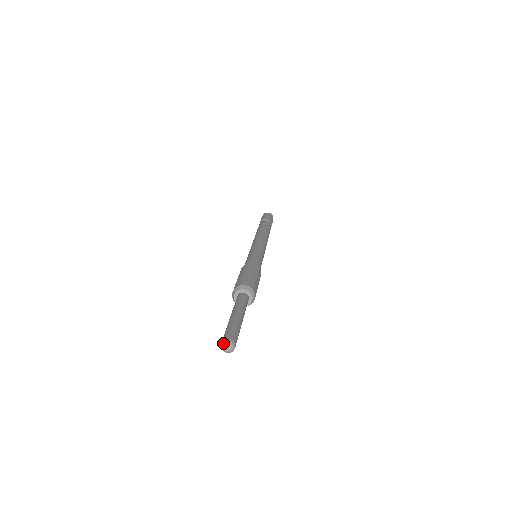
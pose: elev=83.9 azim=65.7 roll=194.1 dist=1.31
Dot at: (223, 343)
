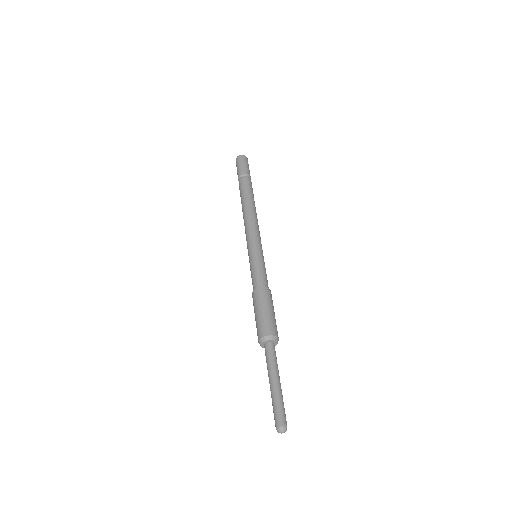
Dot at: (279, 430)
